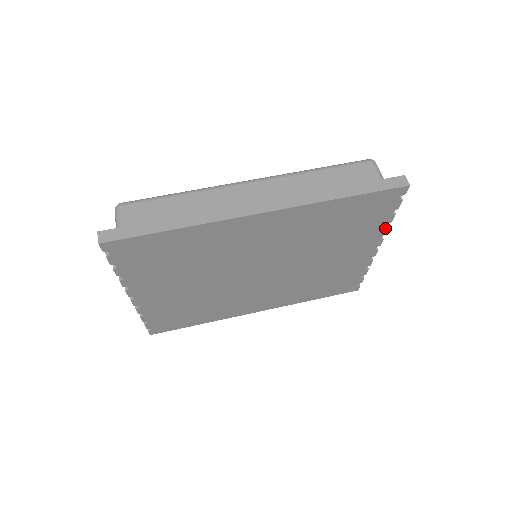
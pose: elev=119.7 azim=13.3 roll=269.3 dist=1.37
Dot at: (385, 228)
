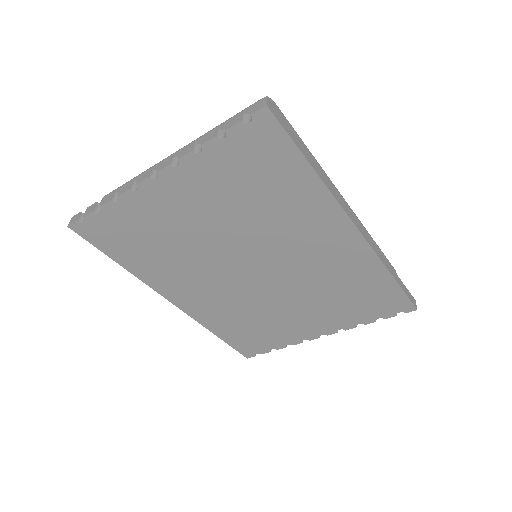
Dot at: (354, 325)
